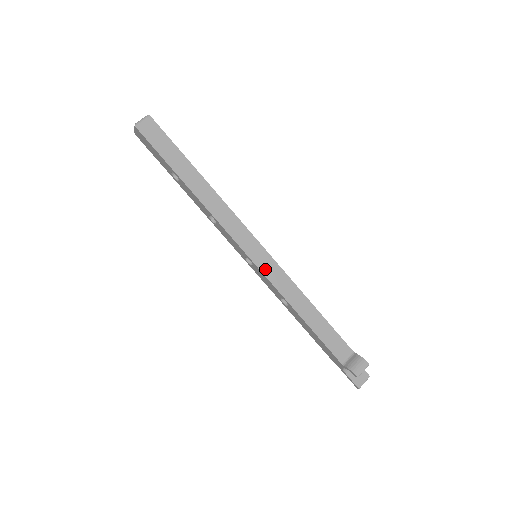
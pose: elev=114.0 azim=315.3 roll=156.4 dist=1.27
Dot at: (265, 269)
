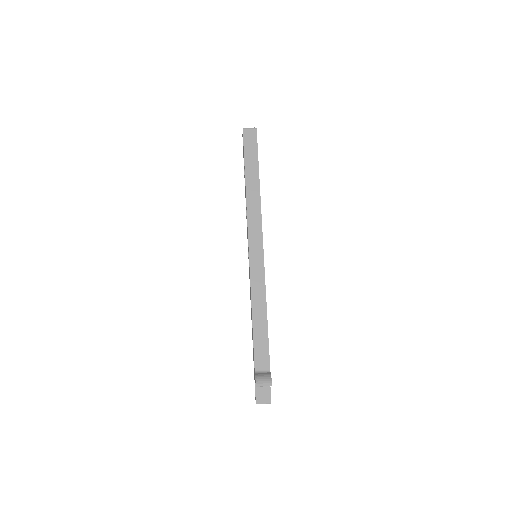
Dot at: (253, 266)
